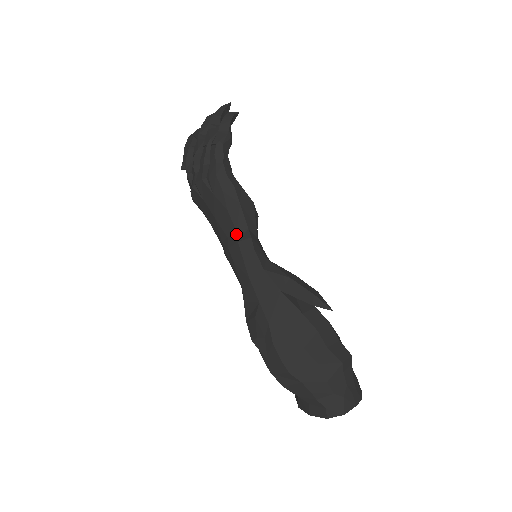
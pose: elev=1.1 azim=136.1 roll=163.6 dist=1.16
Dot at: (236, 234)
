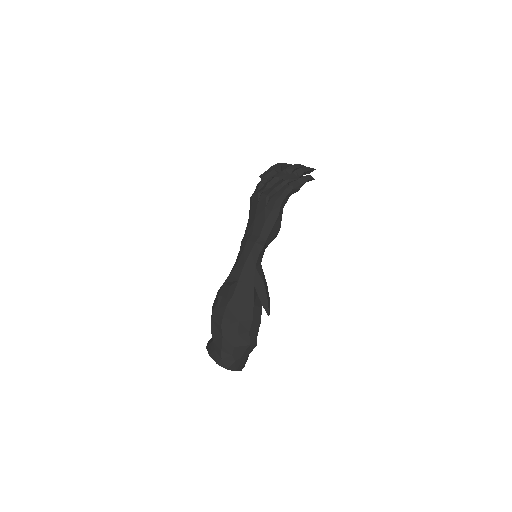
Dot at: (258, 238)
